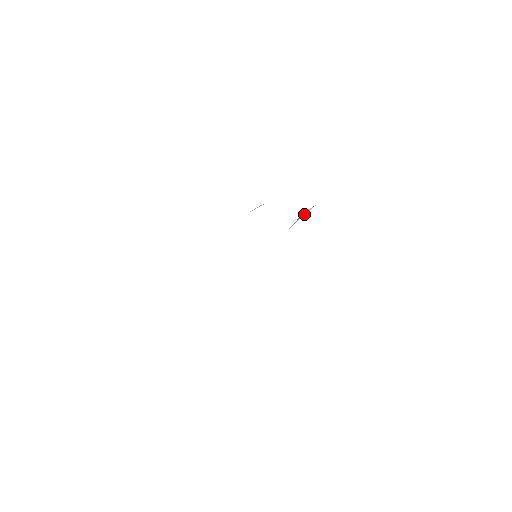
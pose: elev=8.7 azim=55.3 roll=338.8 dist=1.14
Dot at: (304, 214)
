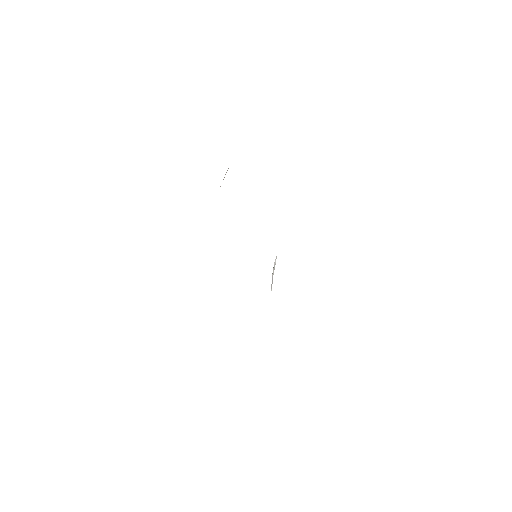
Dot at: (274, 269)
